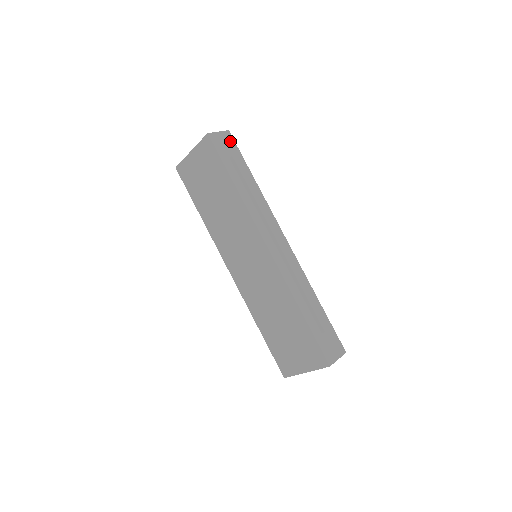
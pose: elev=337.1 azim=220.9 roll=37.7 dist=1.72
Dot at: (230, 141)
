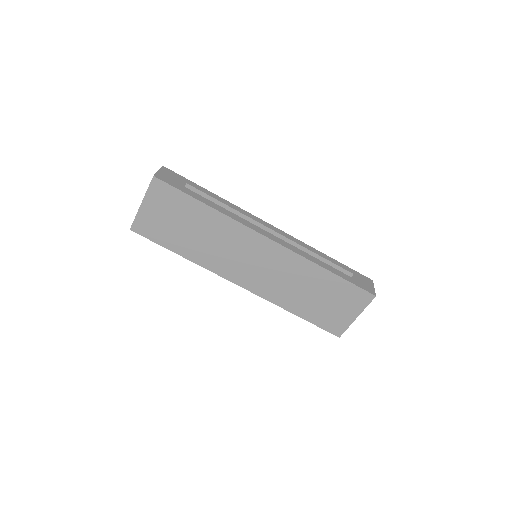
Dot at: (172, 173)
